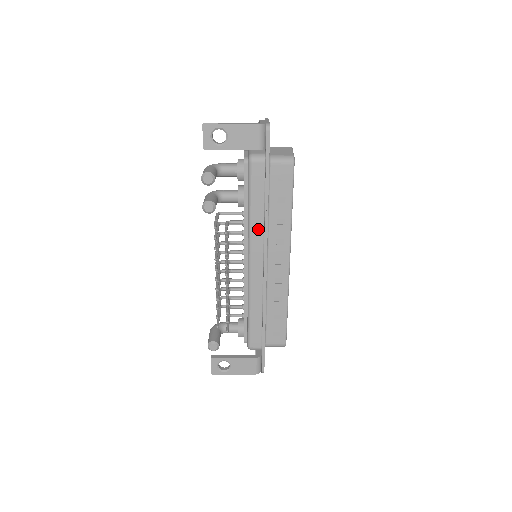
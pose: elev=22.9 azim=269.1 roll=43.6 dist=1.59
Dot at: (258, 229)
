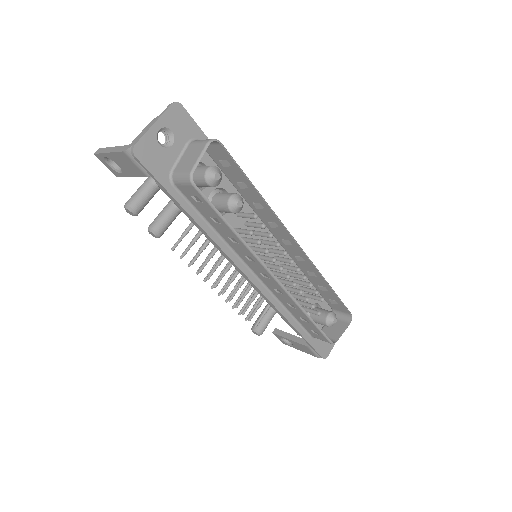
Dot at: occluded
